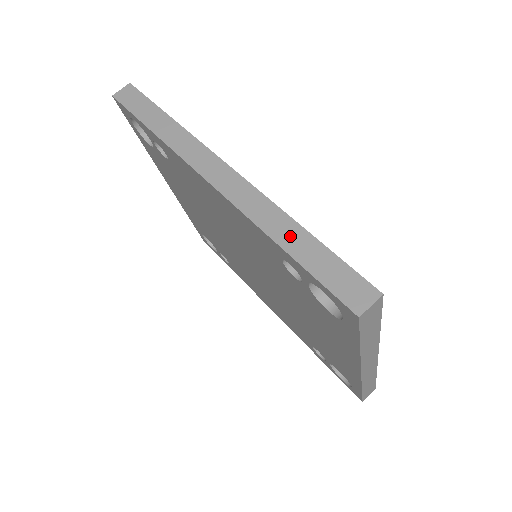
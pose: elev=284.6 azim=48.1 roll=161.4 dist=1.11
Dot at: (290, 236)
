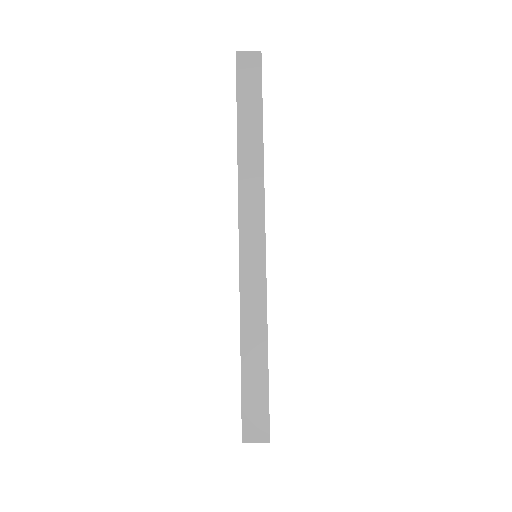
Dot at: (254, 345)
